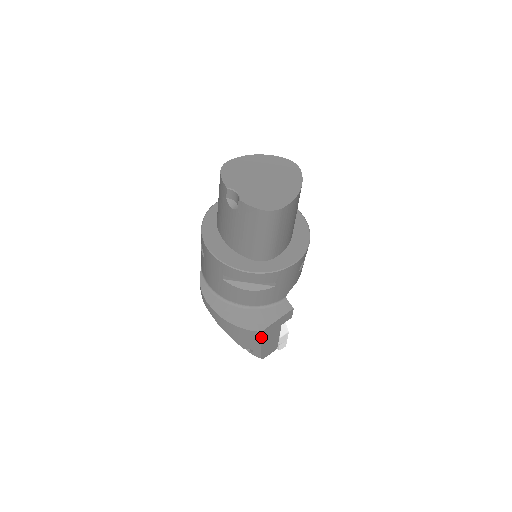
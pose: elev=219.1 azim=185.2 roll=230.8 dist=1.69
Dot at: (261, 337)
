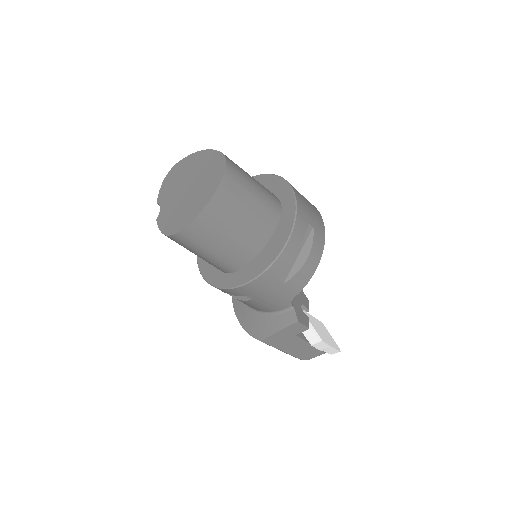
Dot at: (269, 344)
